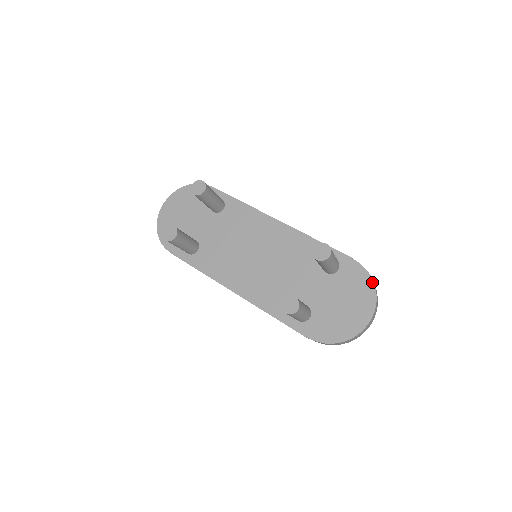
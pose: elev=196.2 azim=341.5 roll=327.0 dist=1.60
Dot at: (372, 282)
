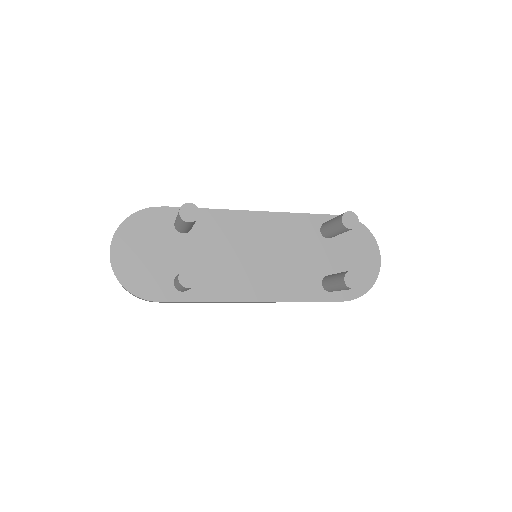
Dot at: (365, 228)
